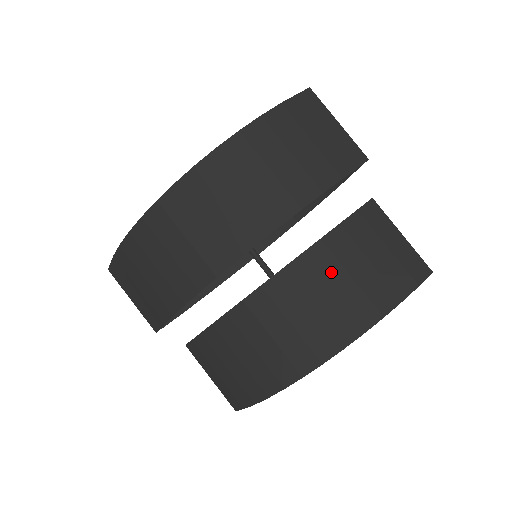
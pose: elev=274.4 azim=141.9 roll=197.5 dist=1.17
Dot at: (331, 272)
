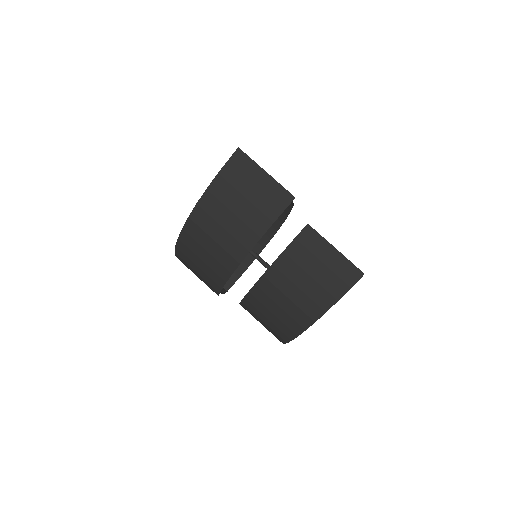
Dot at: (284, 285)
